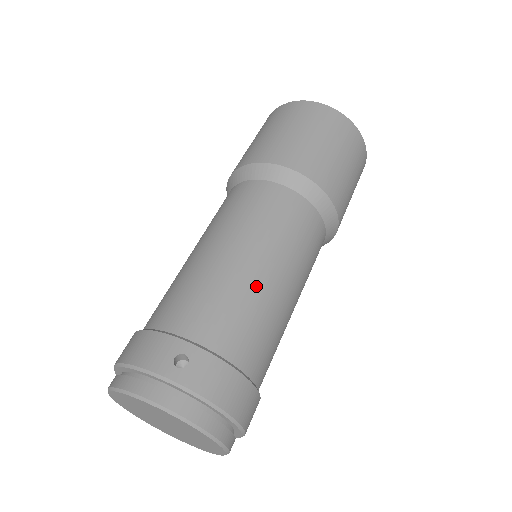
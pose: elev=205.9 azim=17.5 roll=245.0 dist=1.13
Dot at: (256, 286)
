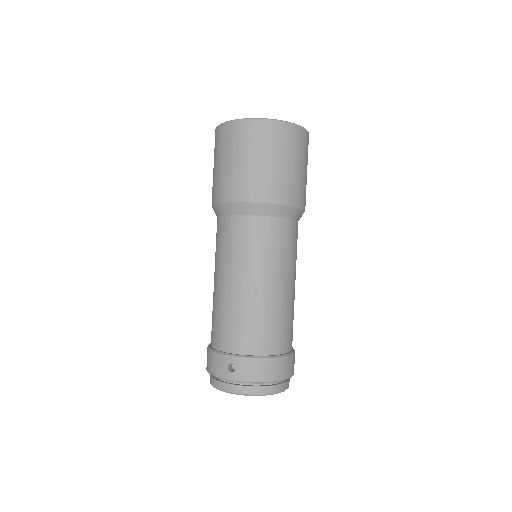
Dot at: (254, 302)
